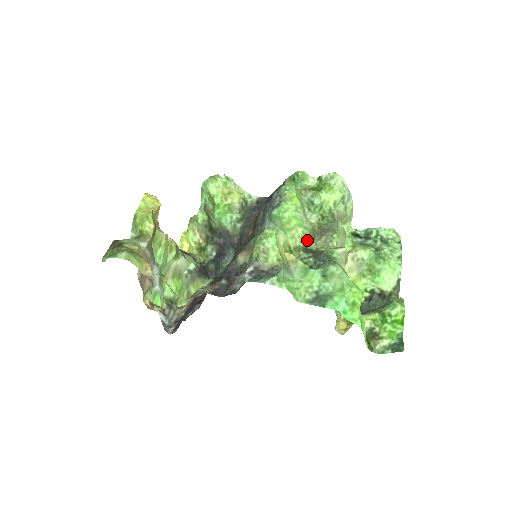
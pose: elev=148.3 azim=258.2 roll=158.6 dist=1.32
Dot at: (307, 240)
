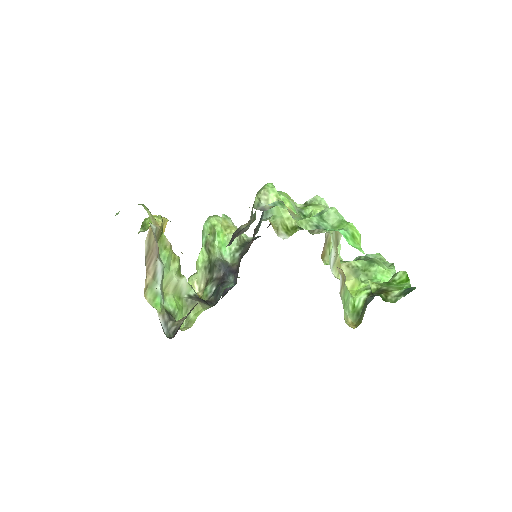
Dot at: occluded
